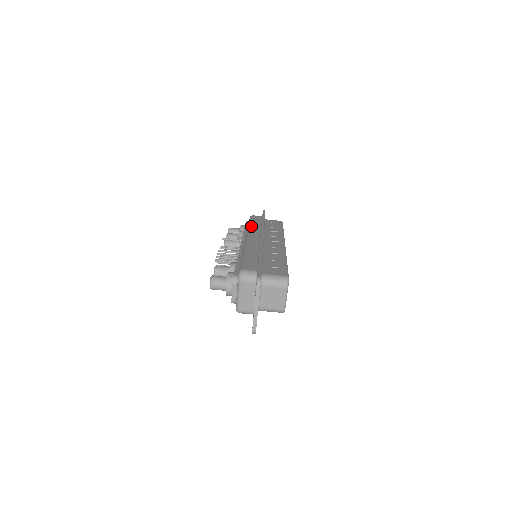
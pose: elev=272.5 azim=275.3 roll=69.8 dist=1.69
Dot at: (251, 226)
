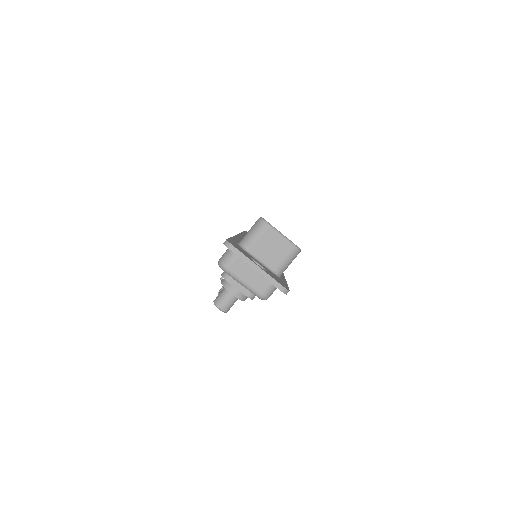
Dot at: occluded
